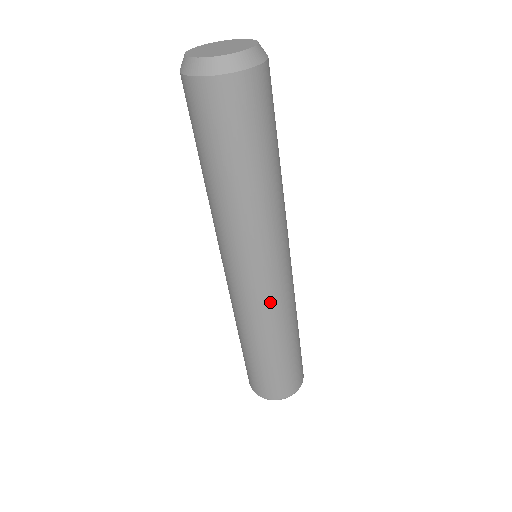
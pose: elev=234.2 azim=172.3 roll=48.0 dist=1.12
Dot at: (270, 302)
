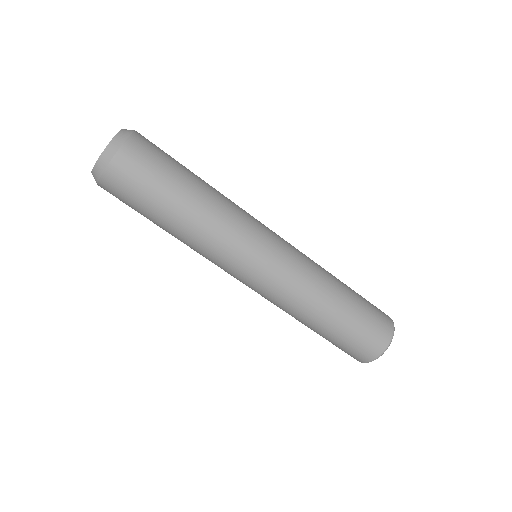
Dot at: (284, 283)
